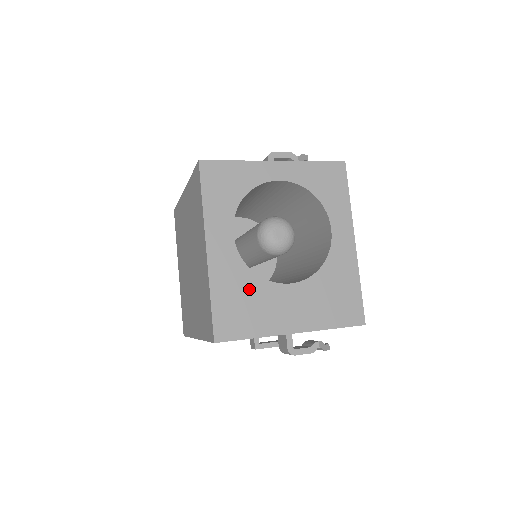
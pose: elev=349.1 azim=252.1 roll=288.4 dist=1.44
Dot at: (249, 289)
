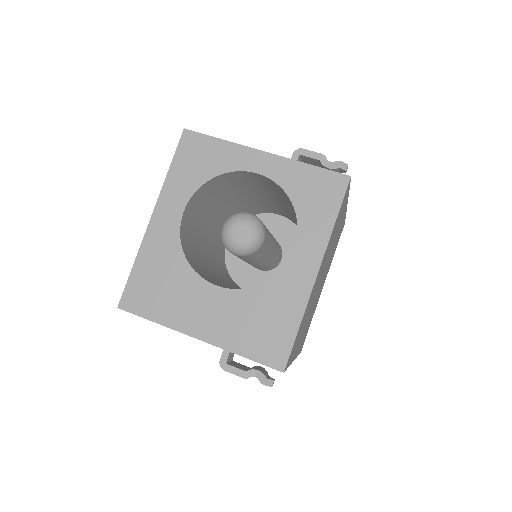
Dot at: (173, 272)
